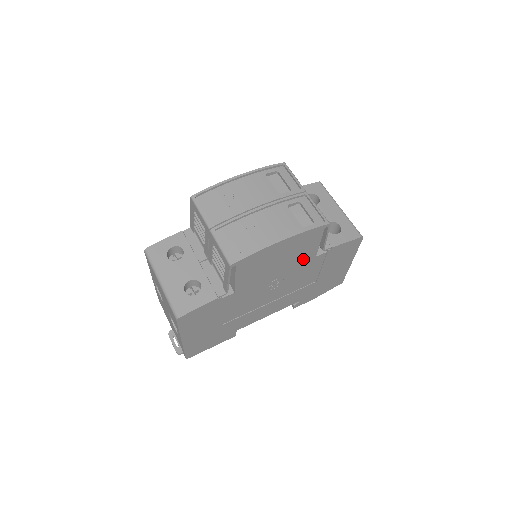
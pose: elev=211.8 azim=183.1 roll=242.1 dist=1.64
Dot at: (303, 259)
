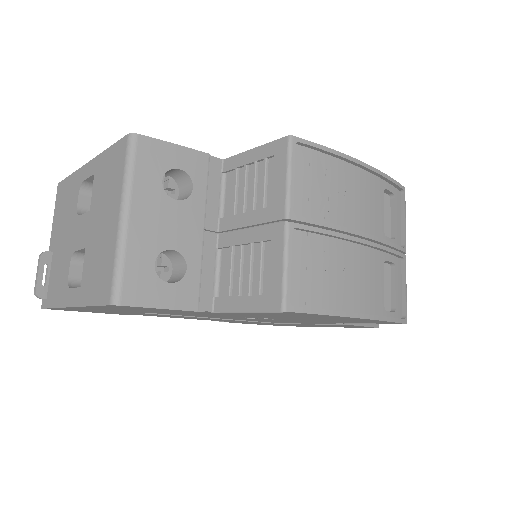
Dot at: (321, 321)
